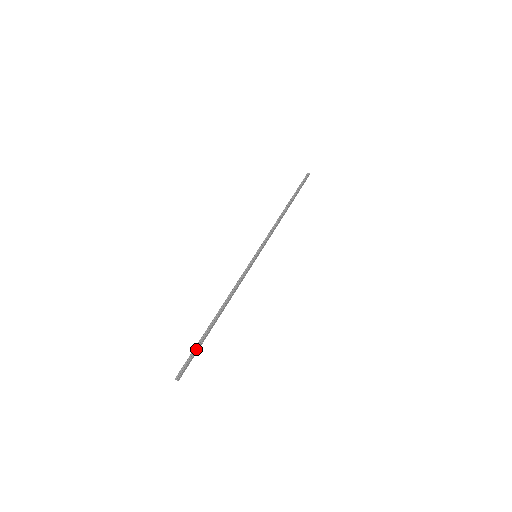
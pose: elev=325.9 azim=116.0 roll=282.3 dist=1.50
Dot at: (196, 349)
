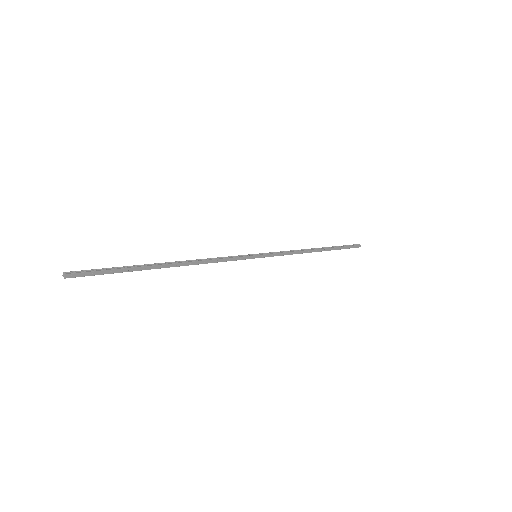
Dot at: (116, 268)
